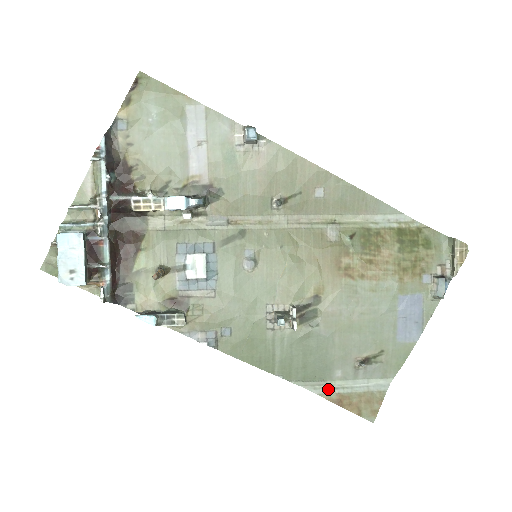
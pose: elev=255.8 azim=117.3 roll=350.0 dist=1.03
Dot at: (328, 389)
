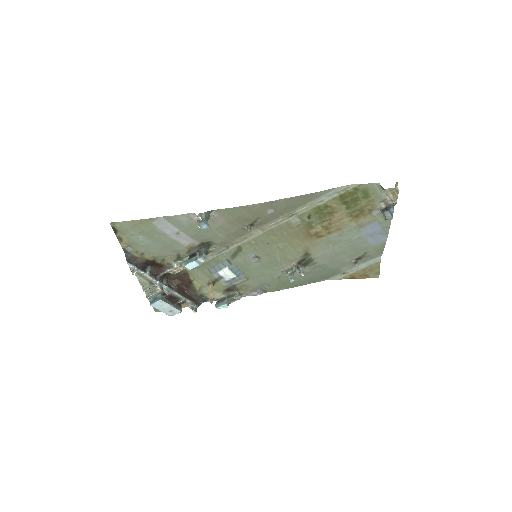
Dot at: (343, 275)
